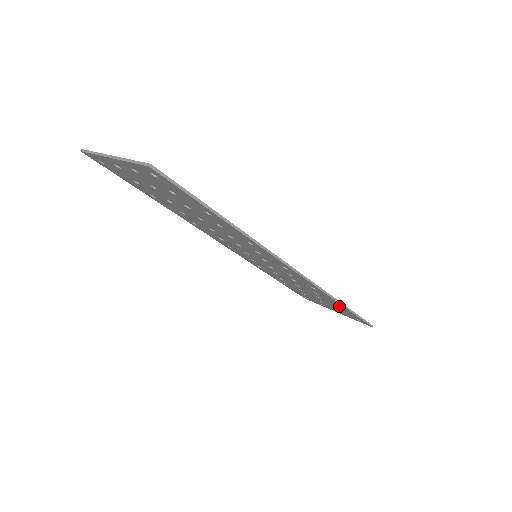
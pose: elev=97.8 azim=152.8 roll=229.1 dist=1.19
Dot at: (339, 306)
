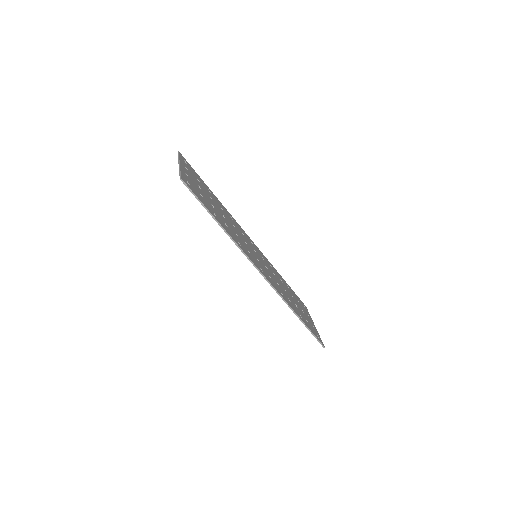
Dot at: occluded
